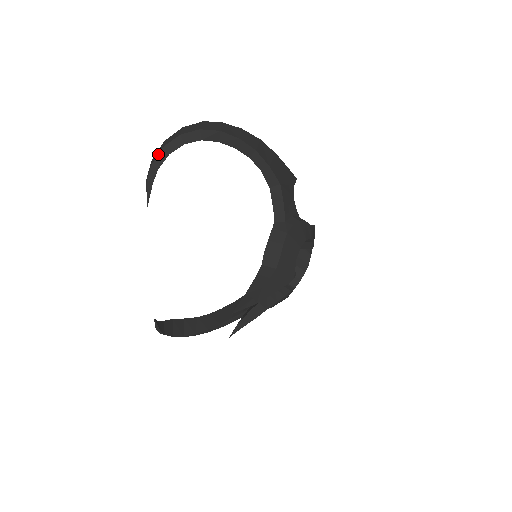
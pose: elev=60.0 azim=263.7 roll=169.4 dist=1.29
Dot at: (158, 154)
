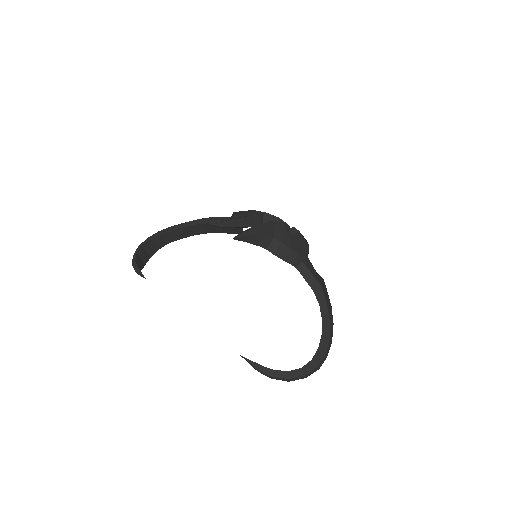
Dot at: (132, 260)
